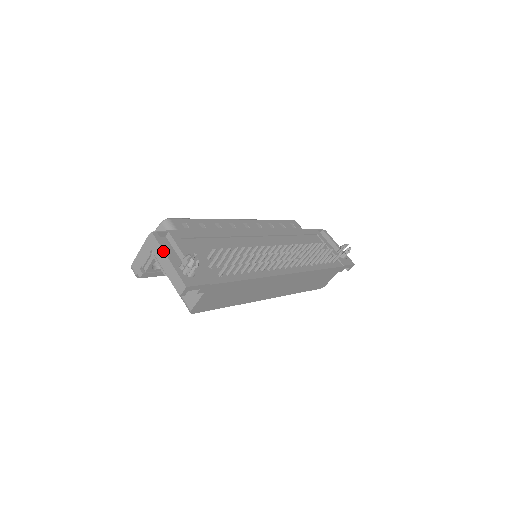
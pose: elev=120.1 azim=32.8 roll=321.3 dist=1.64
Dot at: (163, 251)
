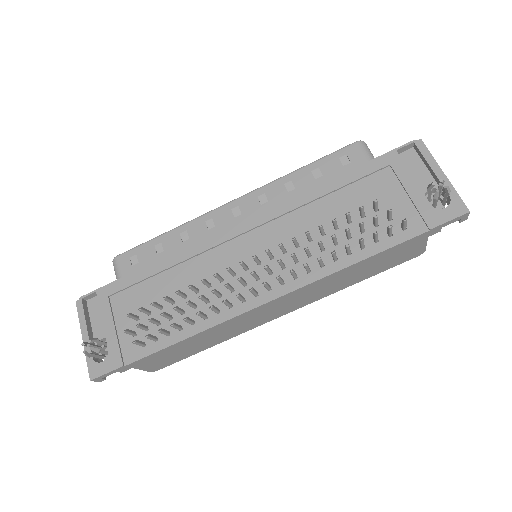
Dot at: (80, 328)
